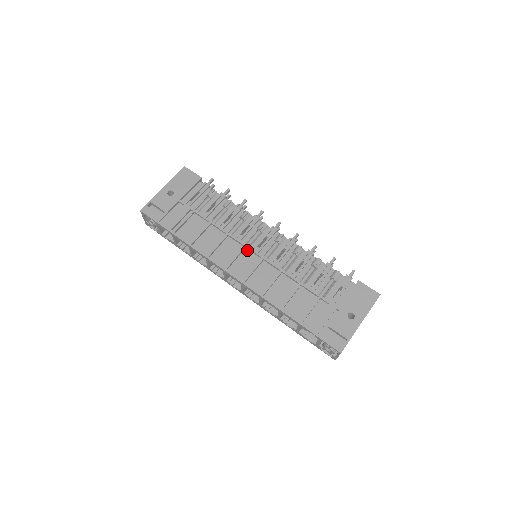
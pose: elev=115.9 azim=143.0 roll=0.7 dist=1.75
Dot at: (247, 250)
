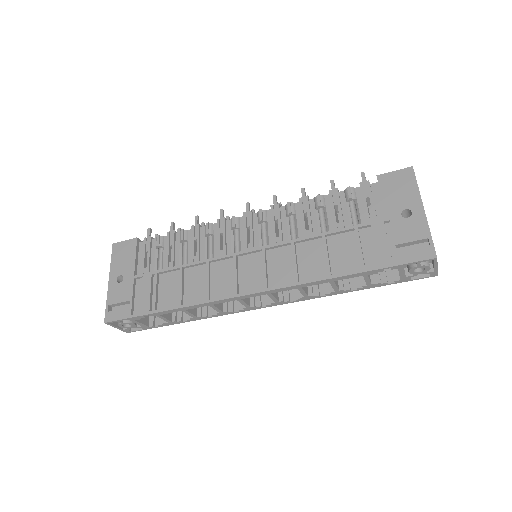
Dot at: (241, 257)
